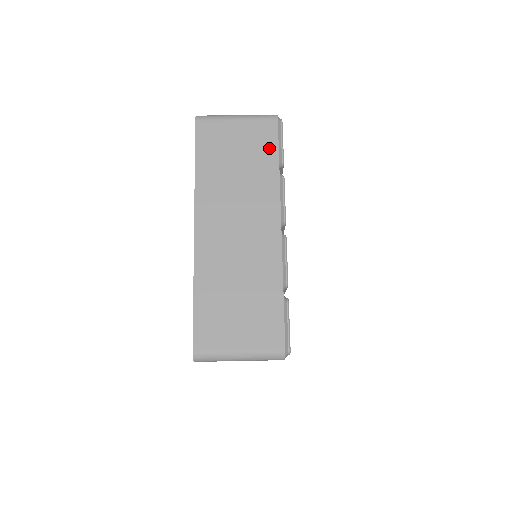
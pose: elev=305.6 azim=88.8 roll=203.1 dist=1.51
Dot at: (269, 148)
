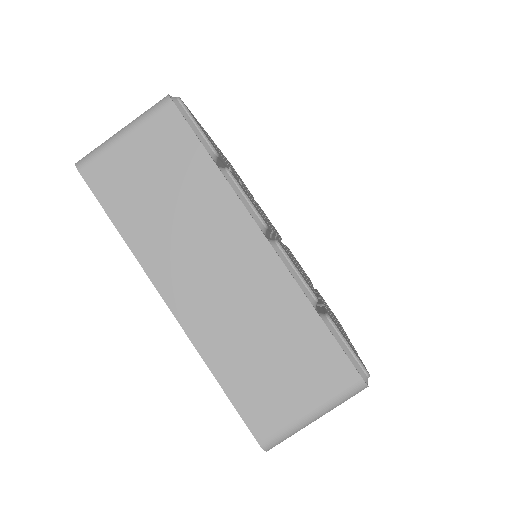
Dot at: (187, 146)
